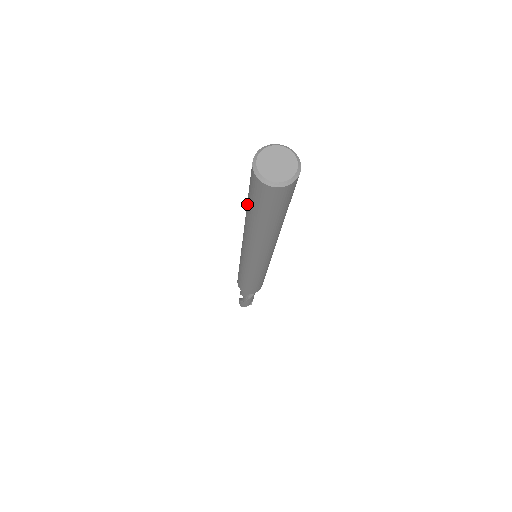
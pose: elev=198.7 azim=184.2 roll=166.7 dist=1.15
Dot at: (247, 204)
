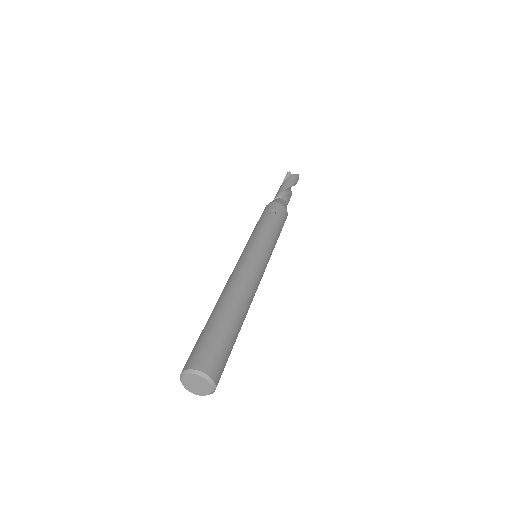
Dot at: (204, 327)
